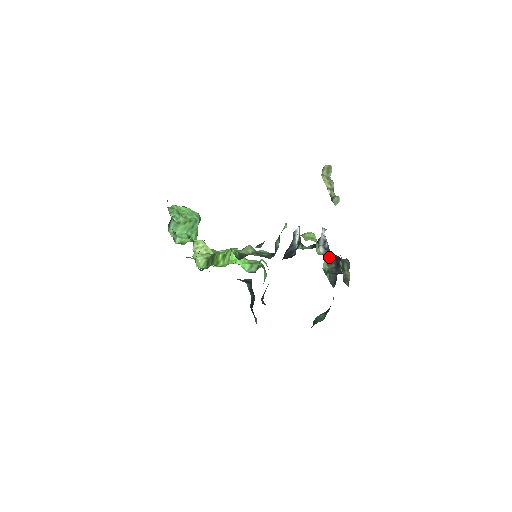
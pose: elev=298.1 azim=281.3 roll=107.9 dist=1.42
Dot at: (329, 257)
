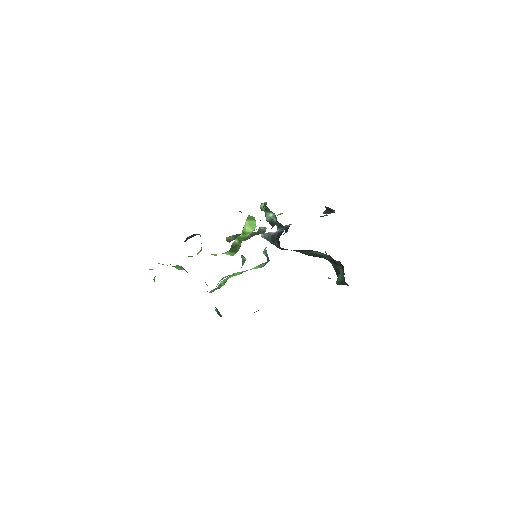
Dot at: occluded
